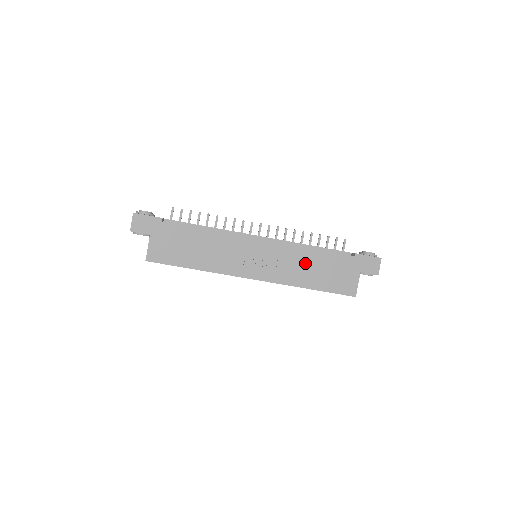
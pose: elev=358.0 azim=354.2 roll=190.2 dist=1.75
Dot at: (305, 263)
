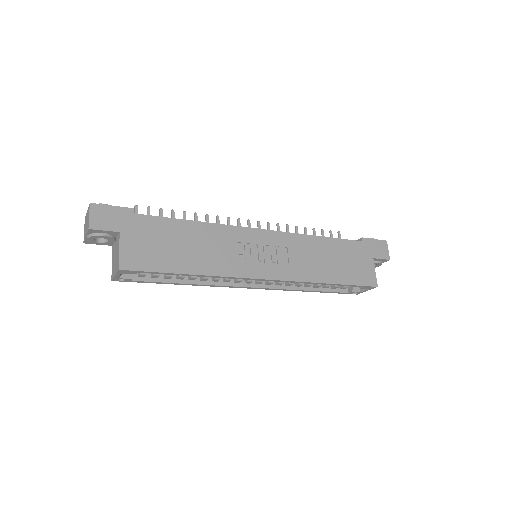
Dot at: (317, 253)
